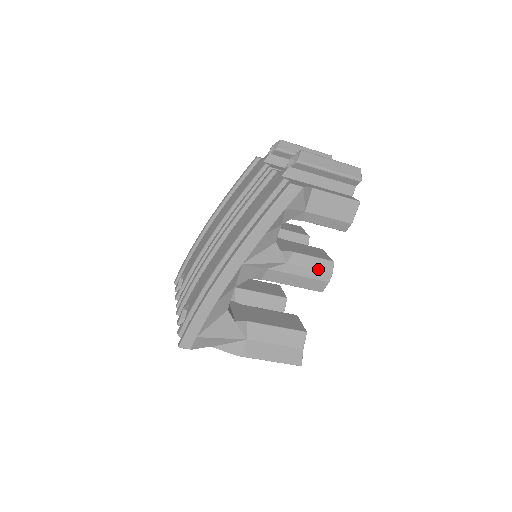
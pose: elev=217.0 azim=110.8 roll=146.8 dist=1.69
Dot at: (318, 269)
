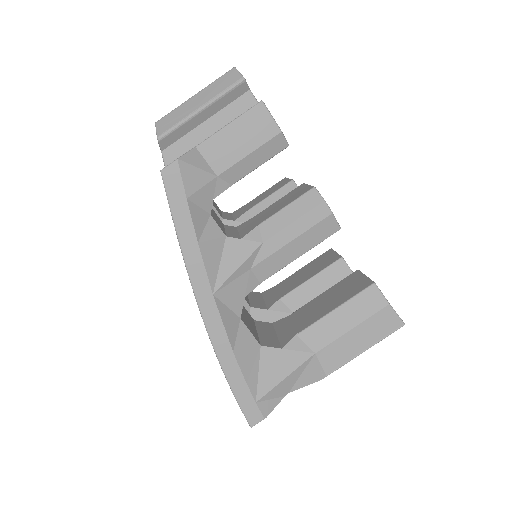
Dot at: (303, 214)
